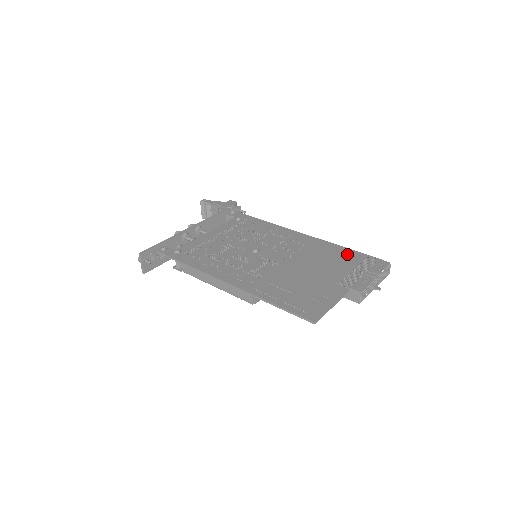
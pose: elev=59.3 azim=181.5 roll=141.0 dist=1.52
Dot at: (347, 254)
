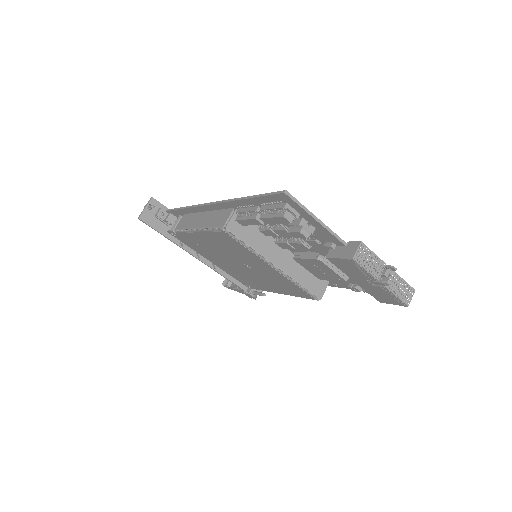
Dot at: occluded
